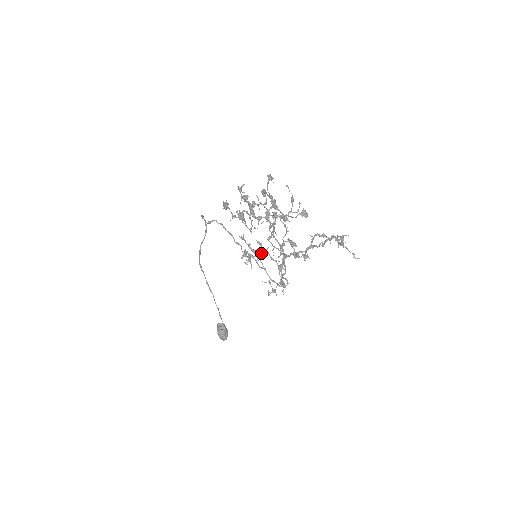
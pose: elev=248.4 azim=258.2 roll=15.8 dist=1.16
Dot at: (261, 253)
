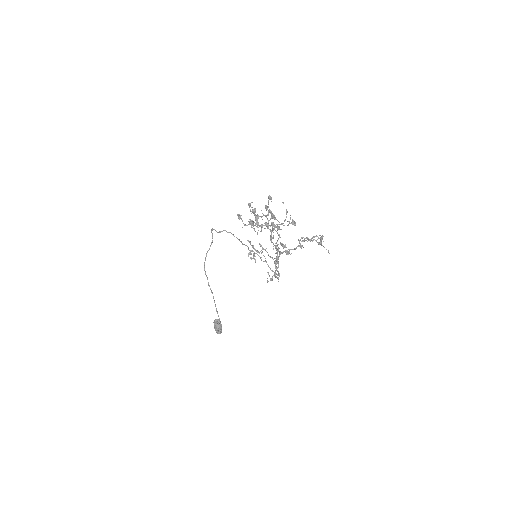
Dot at: occluded
